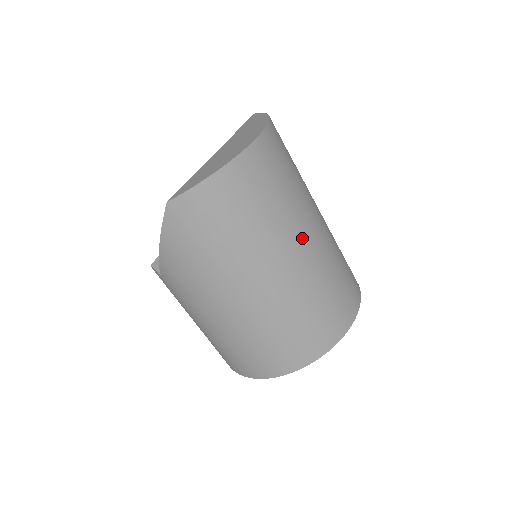
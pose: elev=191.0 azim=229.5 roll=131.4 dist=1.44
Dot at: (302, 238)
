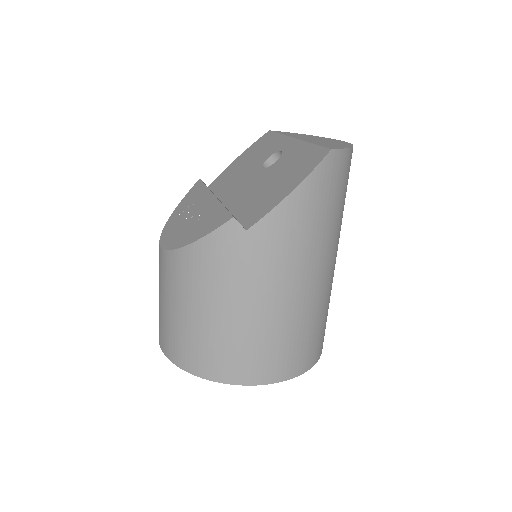
Dot at: occluded
